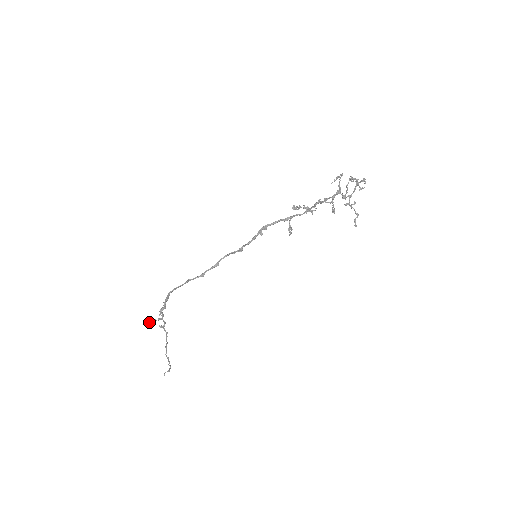
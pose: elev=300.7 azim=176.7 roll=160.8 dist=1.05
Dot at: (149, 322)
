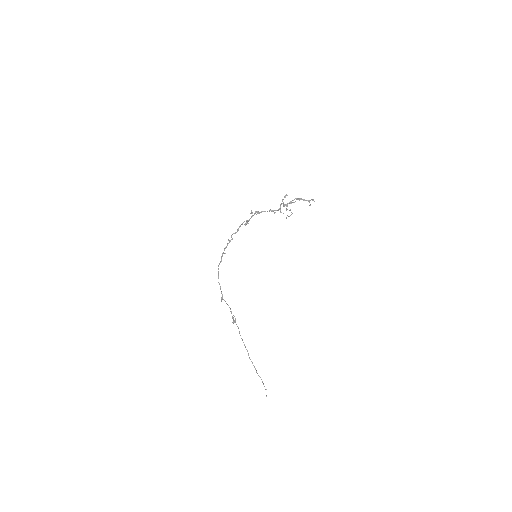
Dot at: (233, 321)
